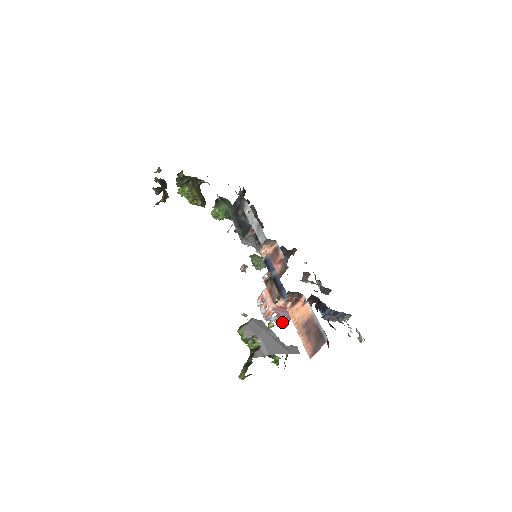
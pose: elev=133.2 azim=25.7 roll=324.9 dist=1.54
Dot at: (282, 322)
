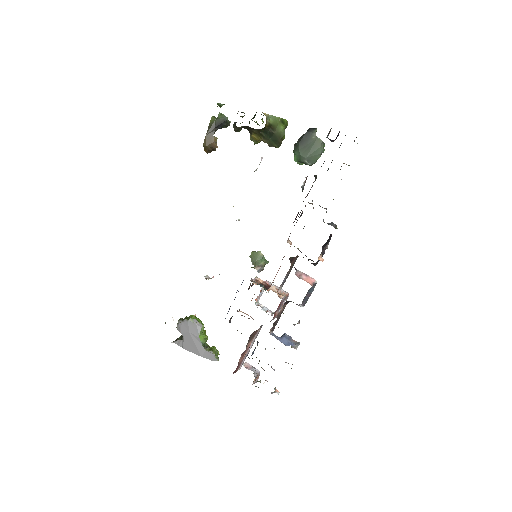
Dot at: (271, 313)
